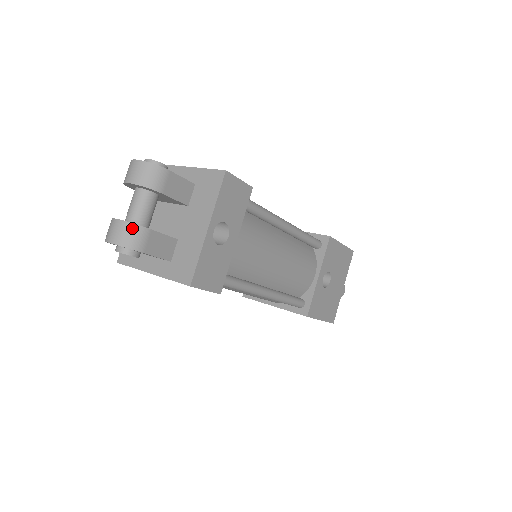
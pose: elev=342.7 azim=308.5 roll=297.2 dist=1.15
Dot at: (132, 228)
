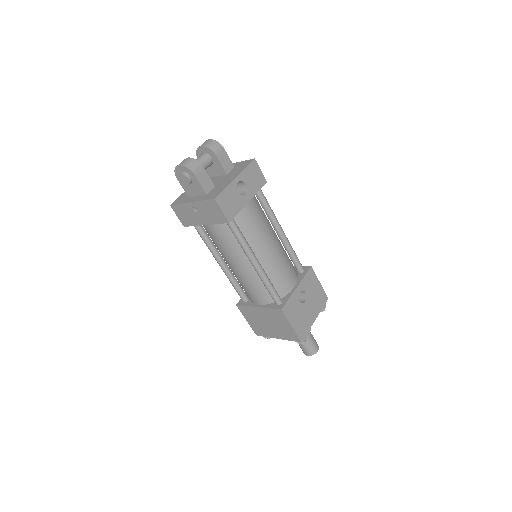
Dot at: (194, 161)
